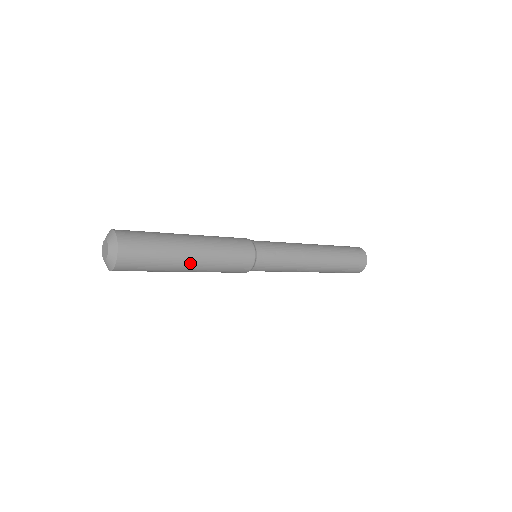
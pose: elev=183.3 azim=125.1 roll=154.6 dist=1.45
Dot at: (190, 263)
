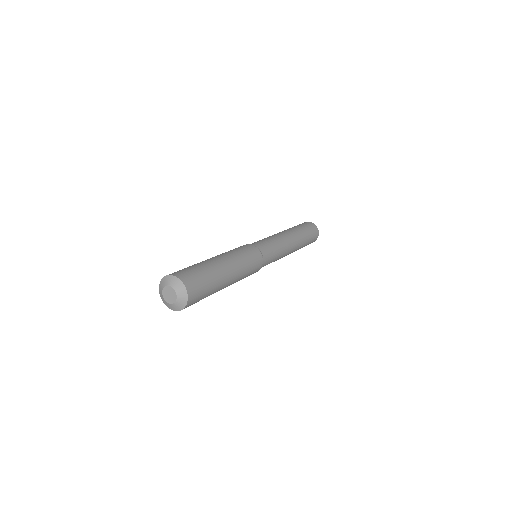
Dot at: (227, 284)
